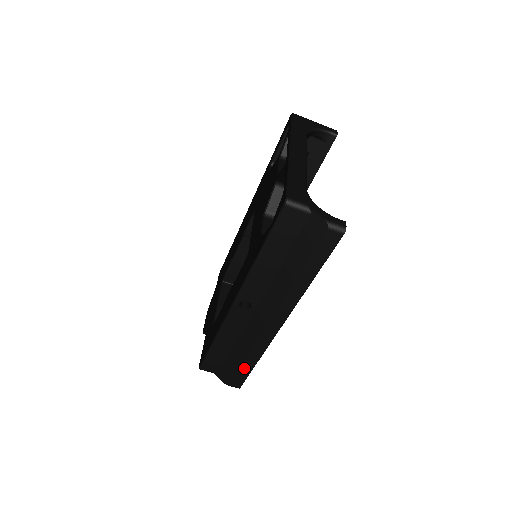
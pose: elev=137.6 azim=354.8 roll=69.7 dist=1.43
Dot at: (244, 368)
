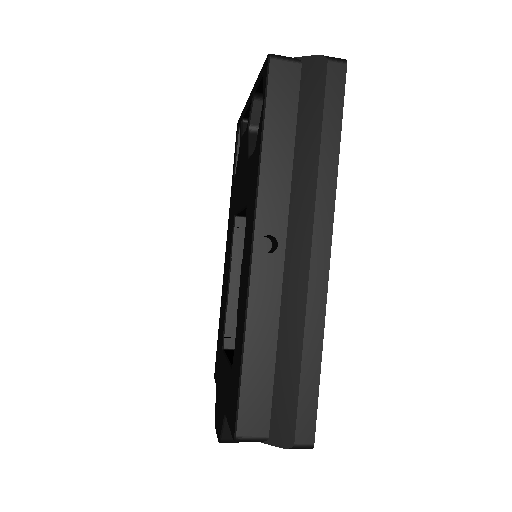
Dot at: (306, 381)
